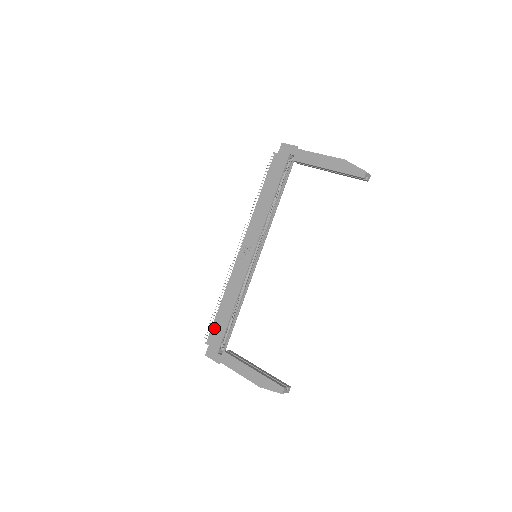
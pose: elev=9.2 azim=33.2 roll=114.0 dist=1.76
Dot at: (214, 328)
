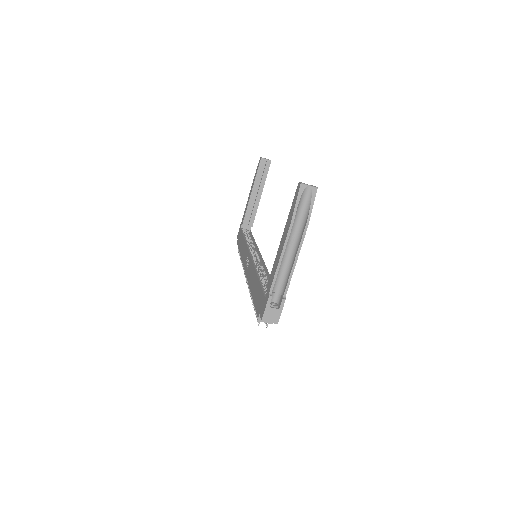
Dot at: (256, 304)
